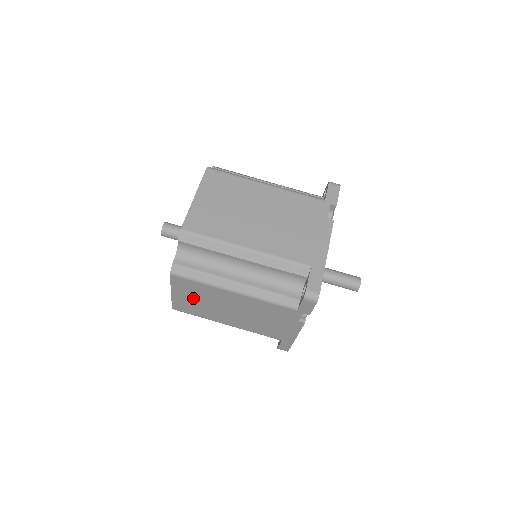
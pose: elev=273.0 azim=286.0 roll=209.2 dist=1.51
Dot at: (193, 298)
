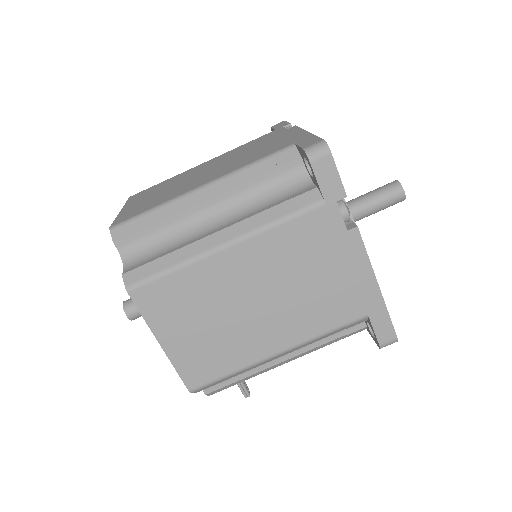
Dot at: (192, 326)
